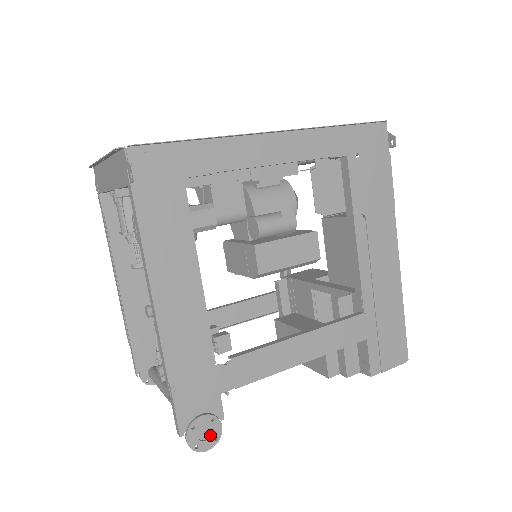
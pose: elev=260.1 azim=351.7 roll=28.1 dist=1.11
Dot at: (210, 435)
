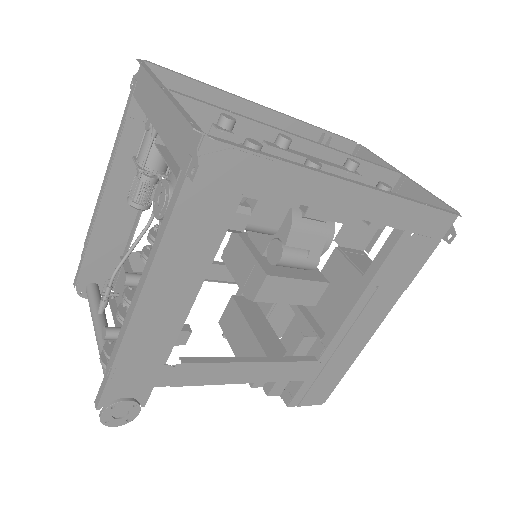
Dot at: (124, 416)
